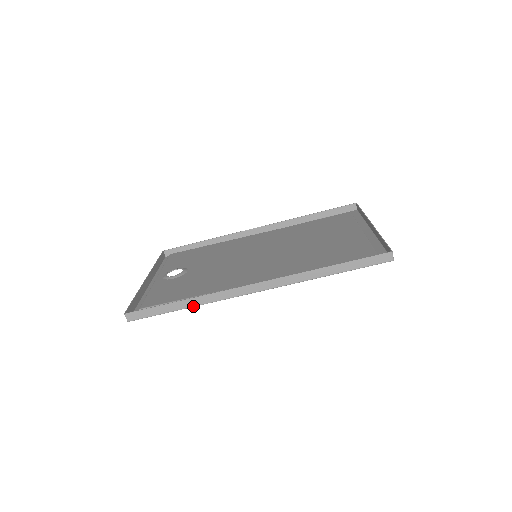
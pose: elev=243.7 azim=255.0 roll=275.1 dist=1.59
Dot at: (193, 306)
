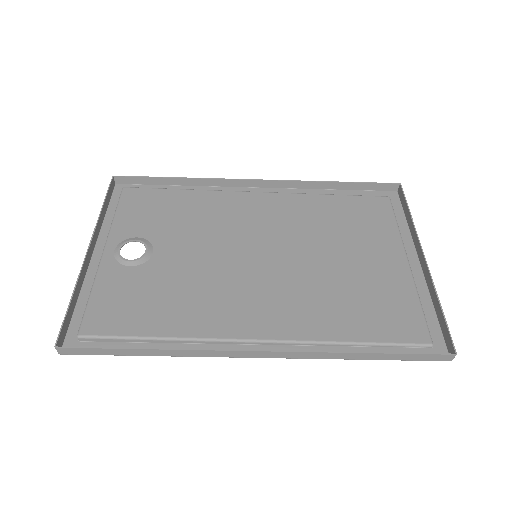
Dot at: occluded
